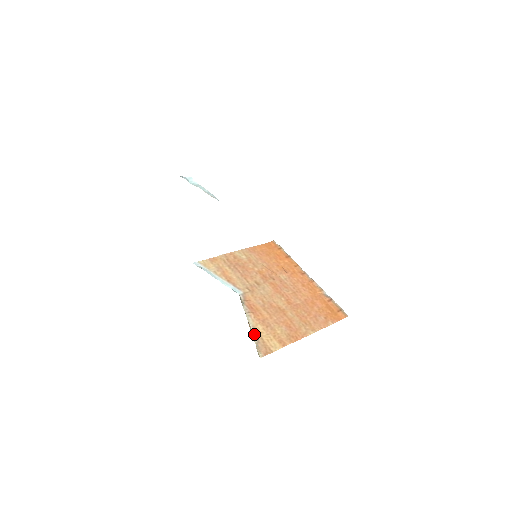
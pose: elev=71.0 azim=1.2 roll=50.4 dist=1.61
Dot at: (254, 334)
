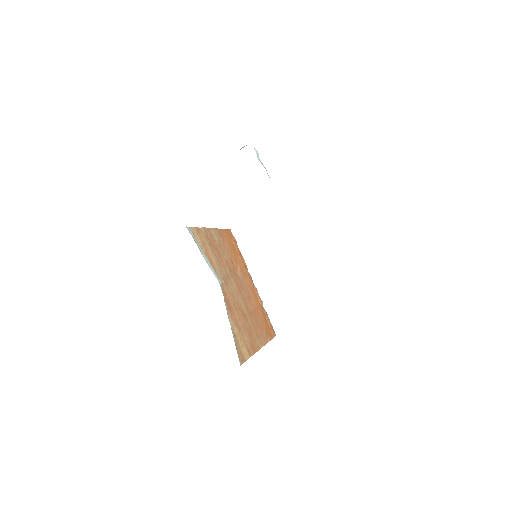
Dot at: (234, 336)
